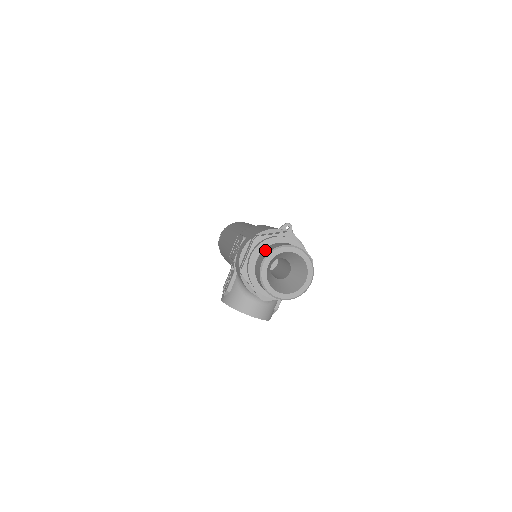
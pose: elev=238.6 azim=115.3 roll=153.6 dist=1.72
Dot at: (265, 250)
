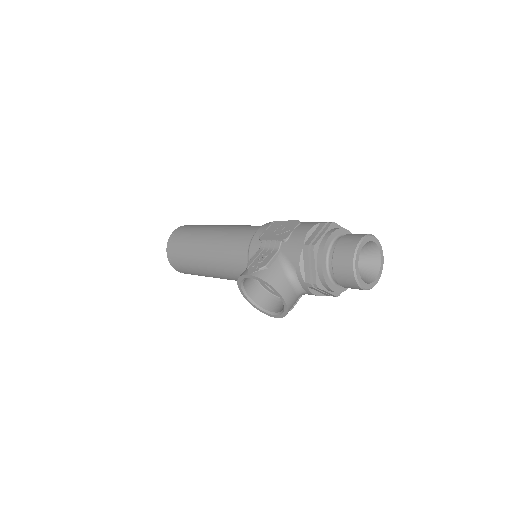
Dot at: (352, 234)
